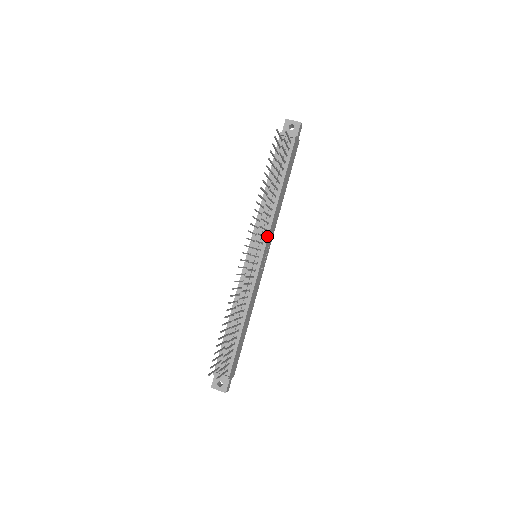
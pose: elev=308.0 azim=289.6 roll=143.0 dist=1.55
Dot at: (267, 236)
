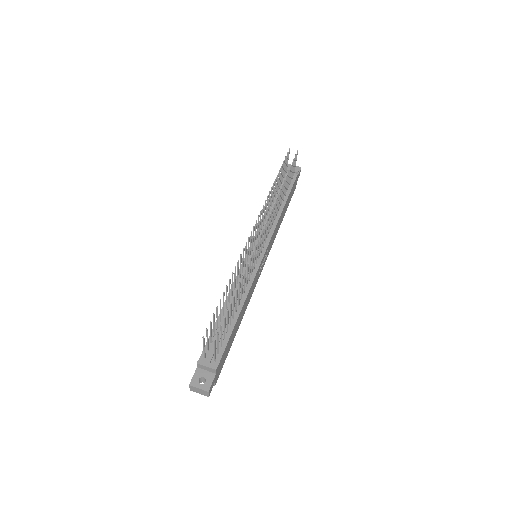
Dot at: (270, 237)
